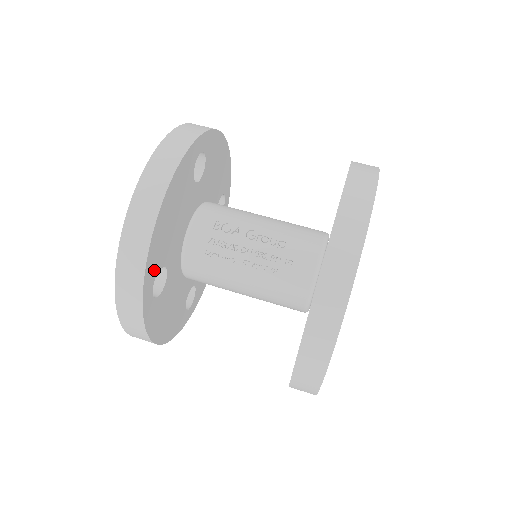
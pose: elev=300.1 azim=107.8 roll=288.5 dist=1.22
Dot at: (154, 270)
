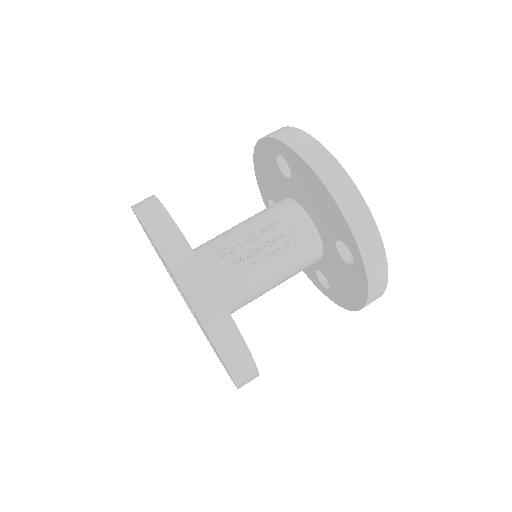
Dot at: occluded
